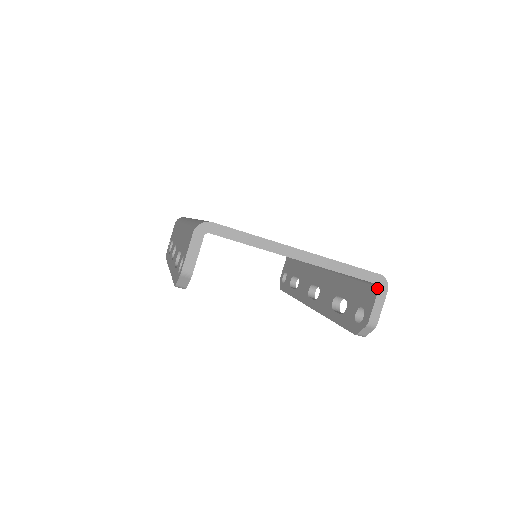
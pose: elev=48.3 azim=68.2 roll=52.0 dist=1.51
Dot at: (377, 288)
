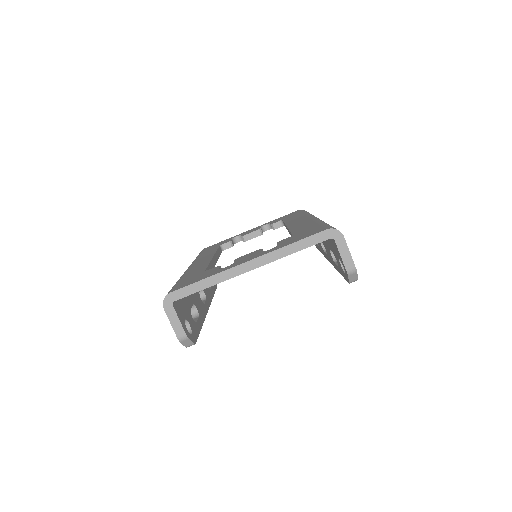
Dot at: (334, 241)
